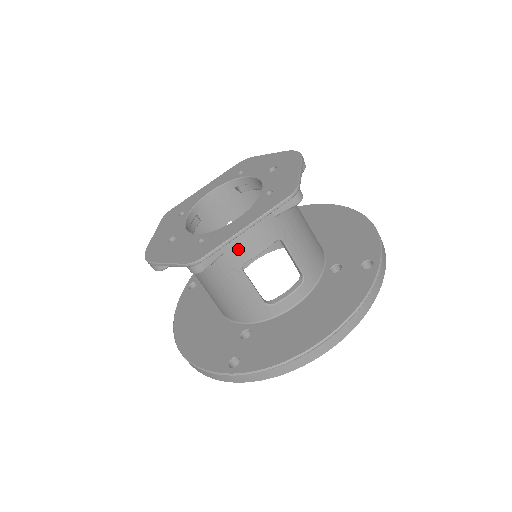
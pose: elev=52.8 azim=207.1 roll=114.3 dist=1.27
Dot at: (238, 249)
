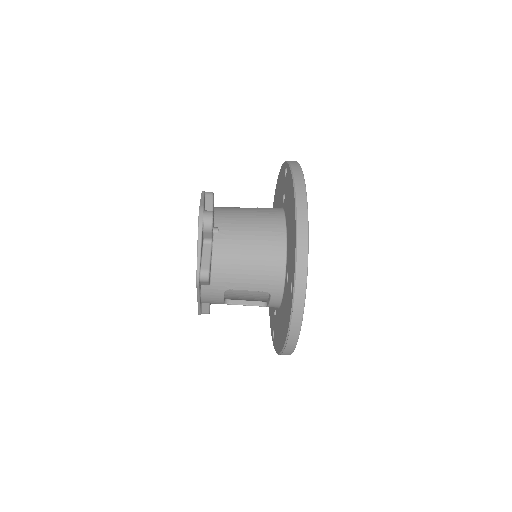
Dot at: (211, 303)
